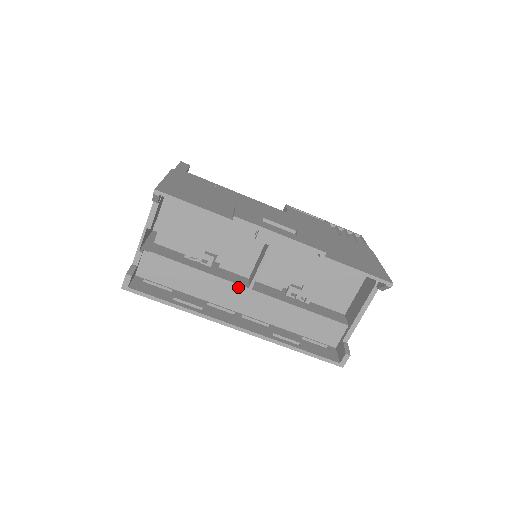
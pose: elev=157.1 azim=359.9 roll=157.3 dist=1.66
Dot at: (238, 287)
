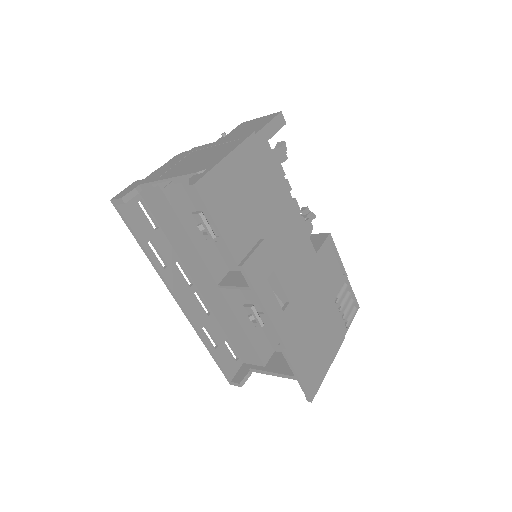
Dot at: (210, 277)
